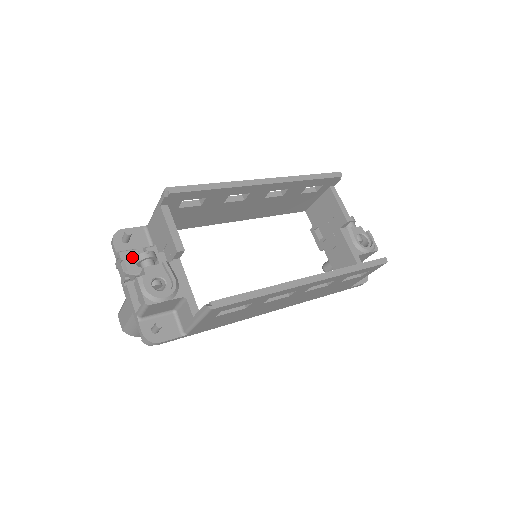
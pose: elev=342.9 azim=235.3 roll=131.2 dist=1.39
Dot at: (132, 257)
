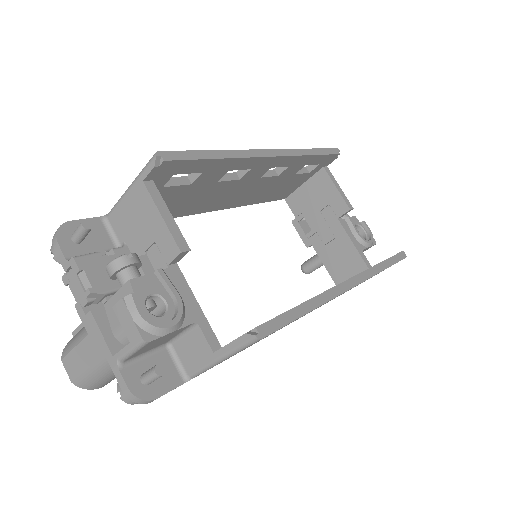
Dot at: (95, 265)
